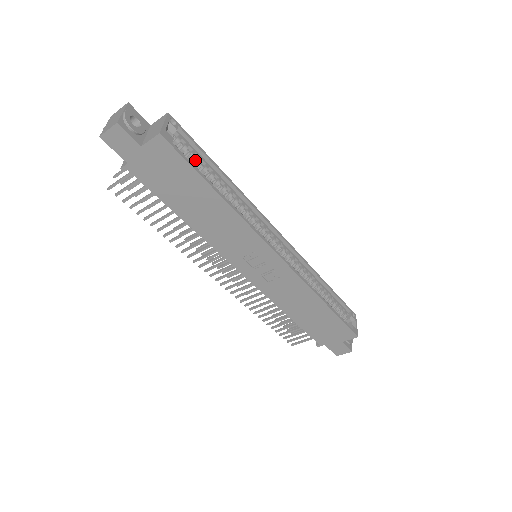
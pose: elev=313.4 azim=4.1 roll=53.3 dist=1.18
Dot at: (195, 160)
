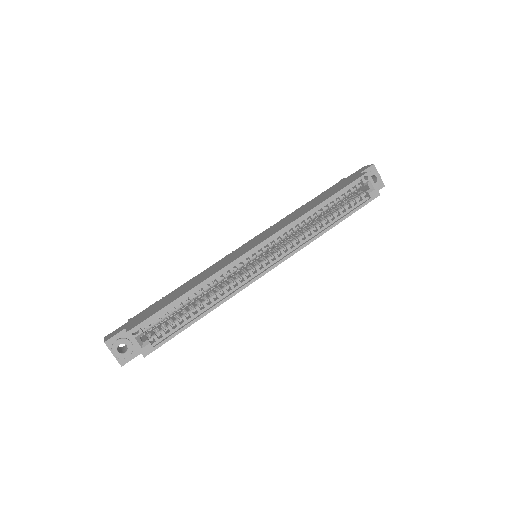
Dot at: (168, 316)
